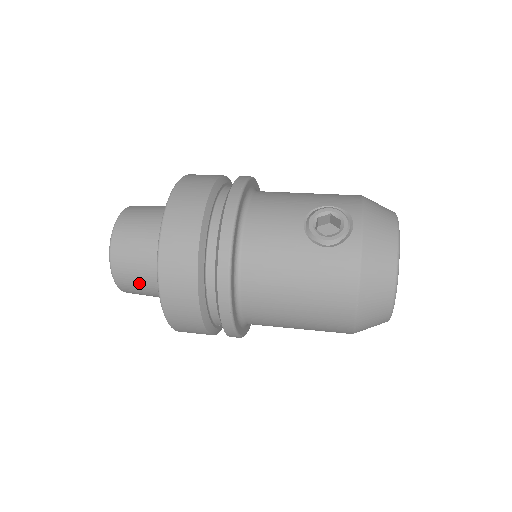
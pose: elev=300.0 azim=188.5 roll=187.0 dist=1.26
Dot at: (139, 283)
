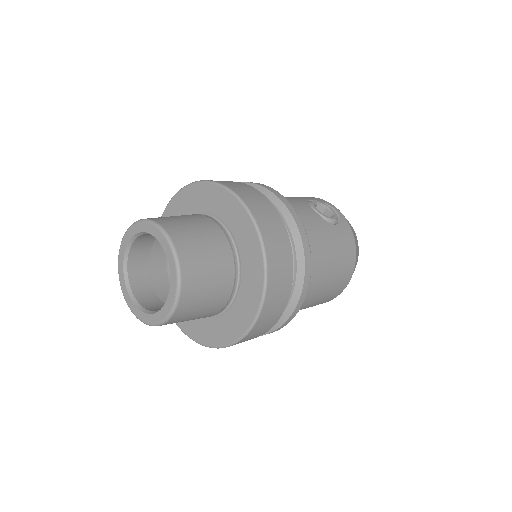
Dot at: (205, 295)
